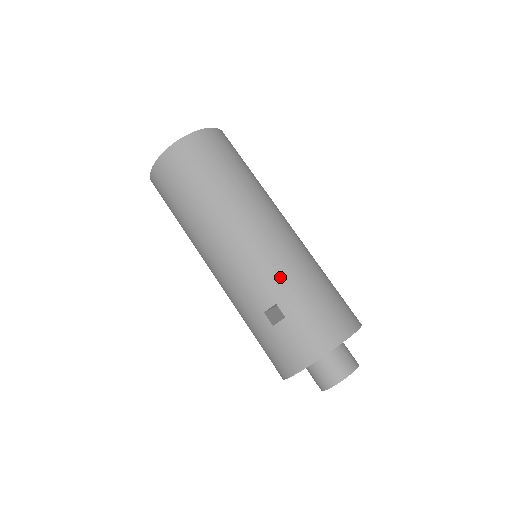
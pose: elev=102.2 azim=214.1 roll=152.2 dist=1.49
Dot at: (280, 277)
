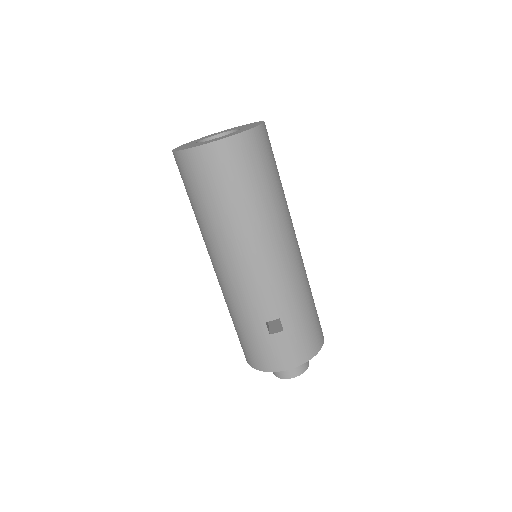
Dot at: (290, 297)
